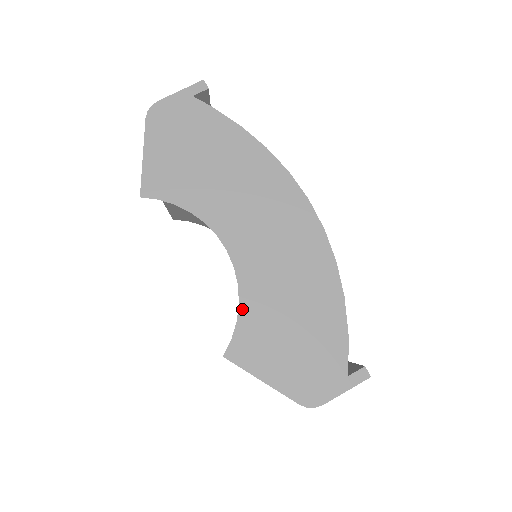
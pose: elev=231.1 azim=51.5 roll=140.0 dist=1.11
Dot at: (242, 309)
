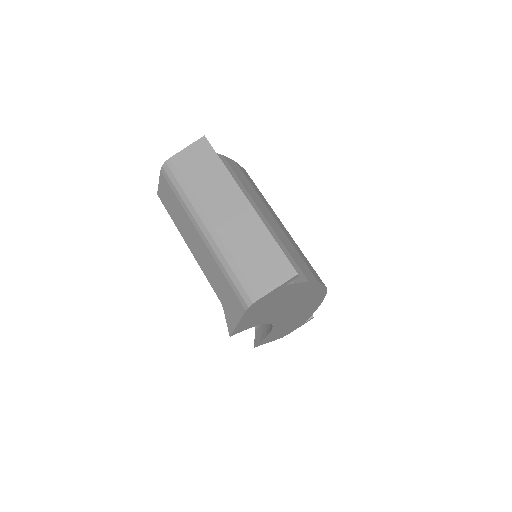
Dot at: (270, 334)
